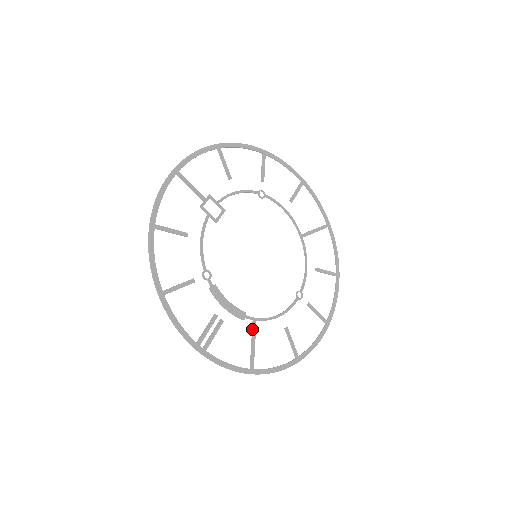
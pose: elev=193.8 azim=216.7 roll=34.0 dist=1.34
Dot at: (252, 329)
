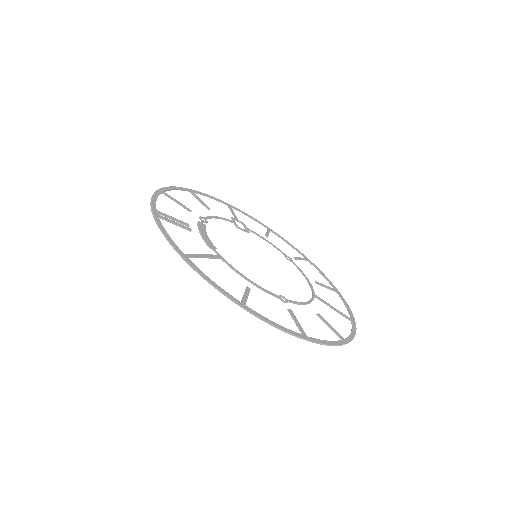
Dot at: (212, 255)
